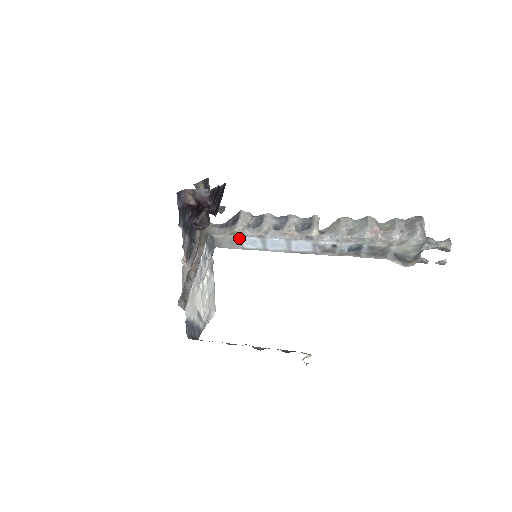
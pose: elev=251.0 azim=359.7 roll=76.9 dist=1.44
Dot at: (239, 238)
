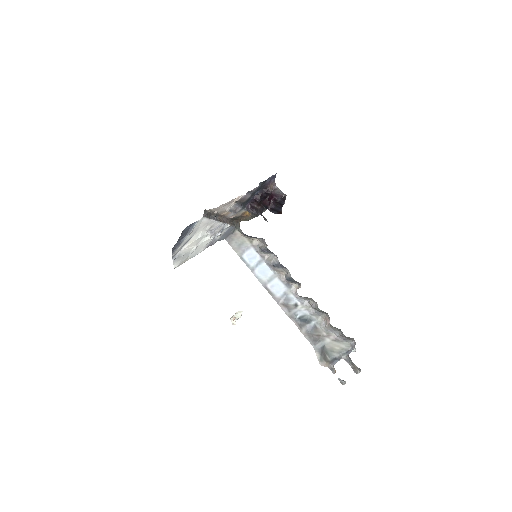
Dot at: (249, 246)
